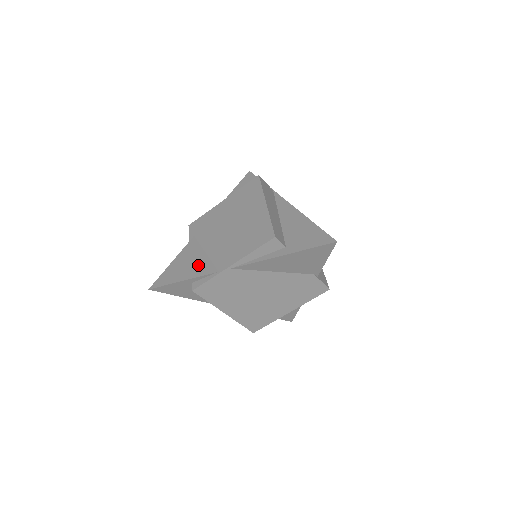
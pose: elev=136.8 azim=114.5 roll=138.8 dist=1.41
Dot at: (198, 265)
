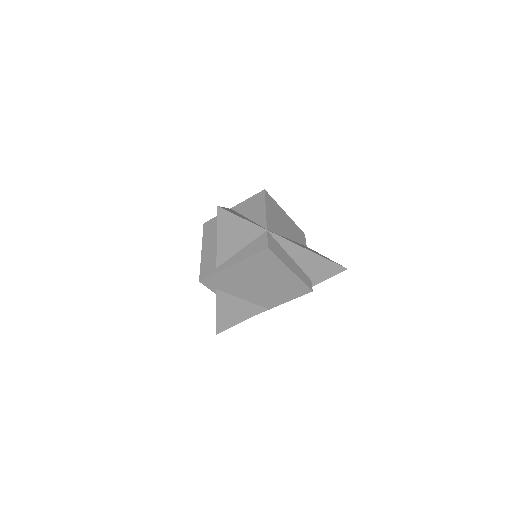
Dot at: (245, 310)
